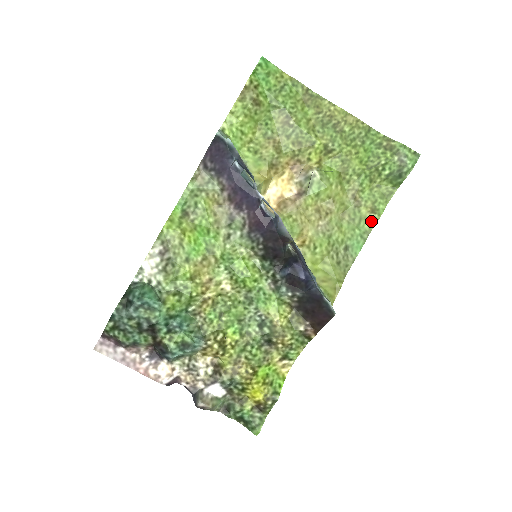
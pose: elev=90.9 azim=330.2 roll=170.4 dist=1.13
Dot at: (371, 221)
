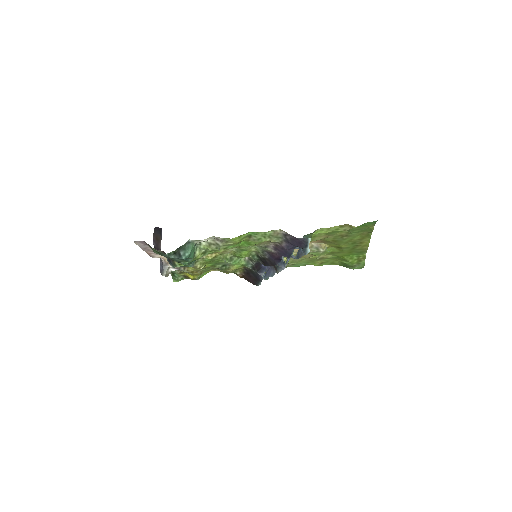
Dot at: (315, 264)
